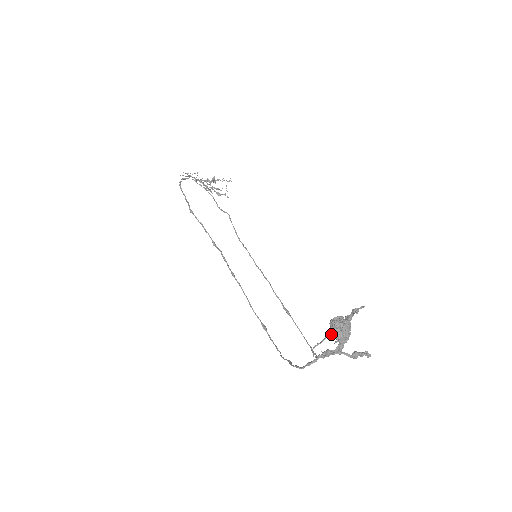
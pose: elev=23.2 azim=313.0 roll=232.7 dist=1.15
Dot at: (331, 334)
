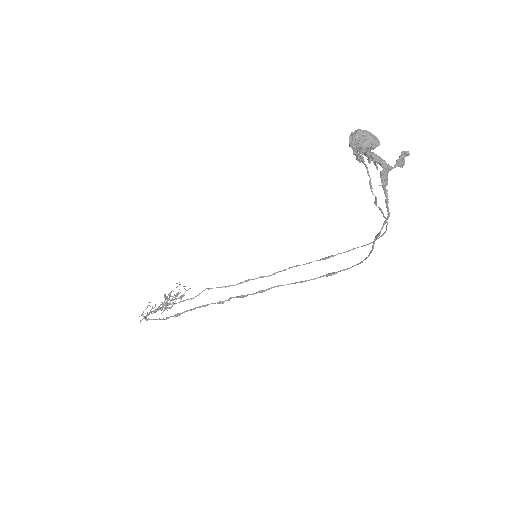
Dot at: (364, 149)
